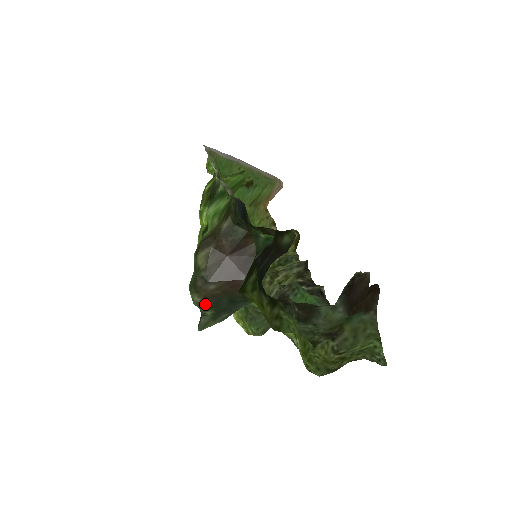
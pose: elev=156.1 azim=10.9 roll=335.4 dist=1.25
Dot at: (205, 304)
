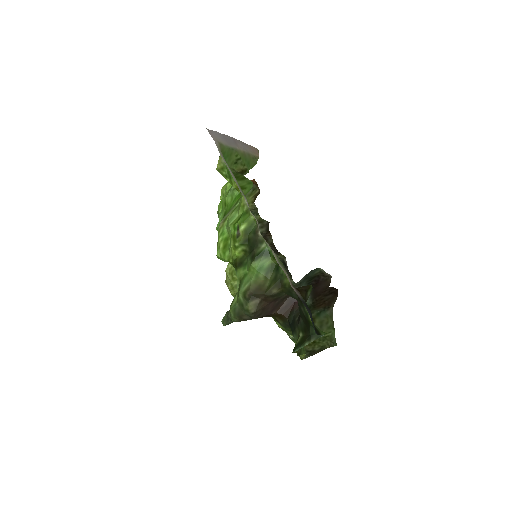
Dot at: occluded
